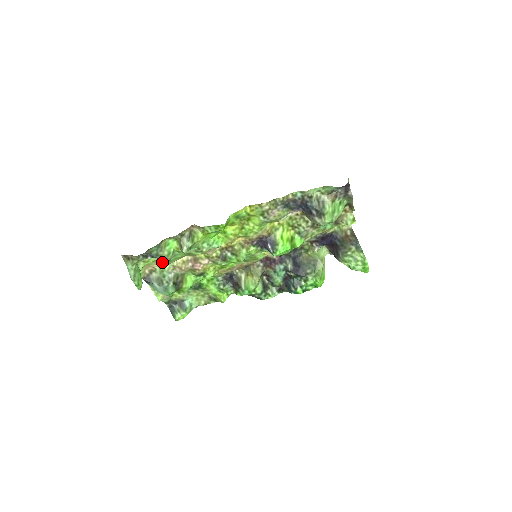
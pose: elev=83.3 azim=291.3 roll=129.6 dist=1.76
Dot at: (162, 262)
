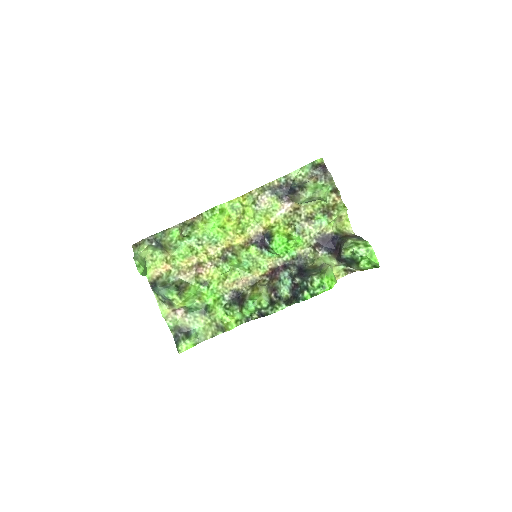
Dot at: (168, 264)
